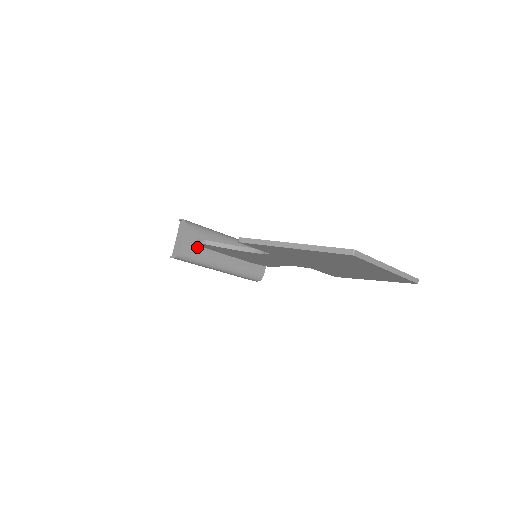
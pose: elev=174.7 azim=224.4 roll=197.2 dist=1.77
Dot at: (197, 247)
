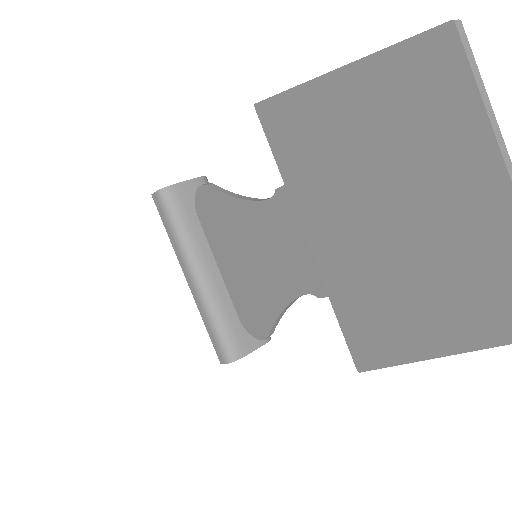
Dot at: (192, 209)
